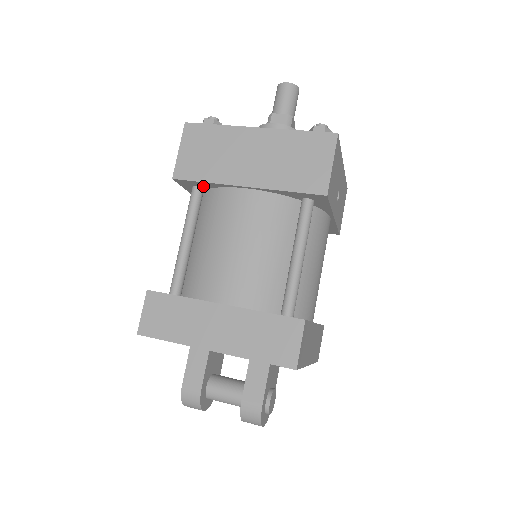
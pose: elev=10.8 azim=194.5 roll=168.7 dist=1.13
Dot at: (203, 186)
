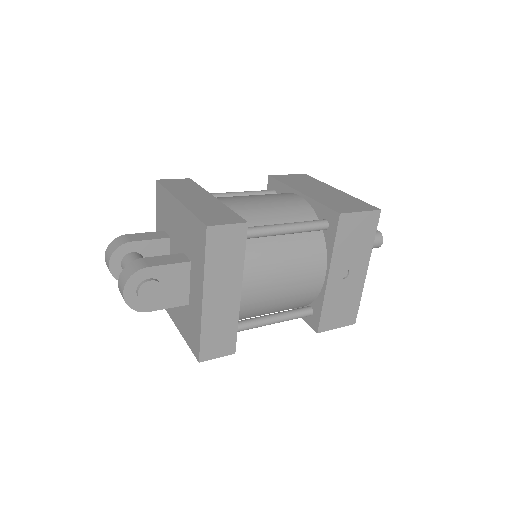
Dot at: (278, 191)
